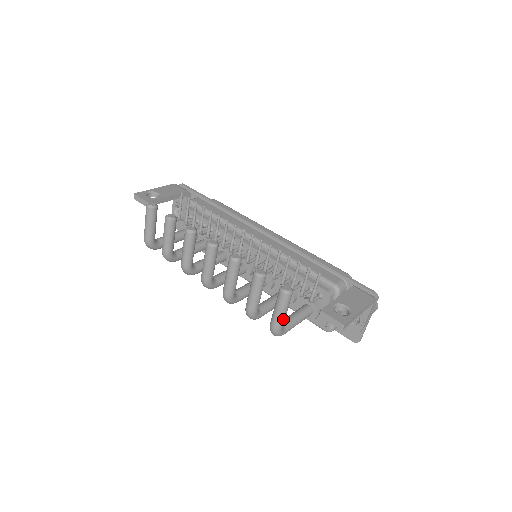
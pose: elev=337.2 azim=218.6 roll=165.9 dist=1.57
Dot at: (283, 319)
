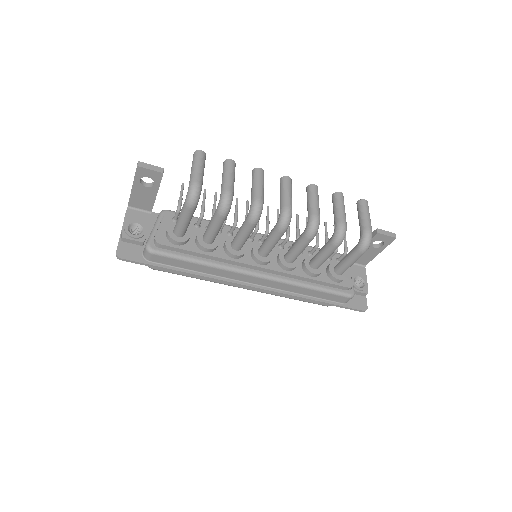
Dot at: occluded
